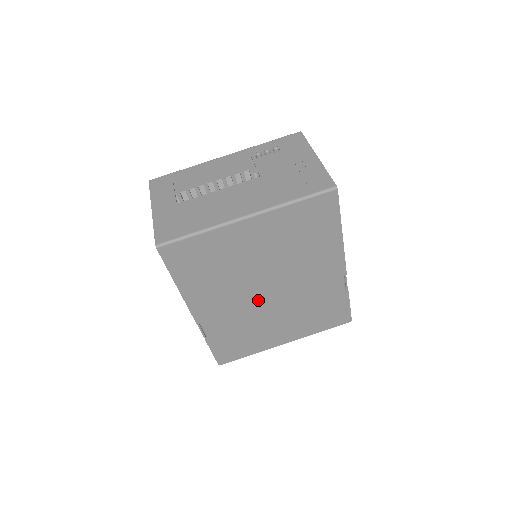
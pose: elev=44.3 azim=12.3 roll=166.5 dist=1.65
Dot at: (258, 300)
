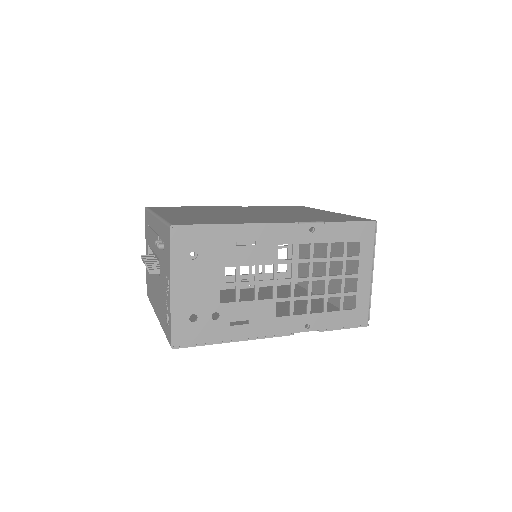
Dot at: occluded
